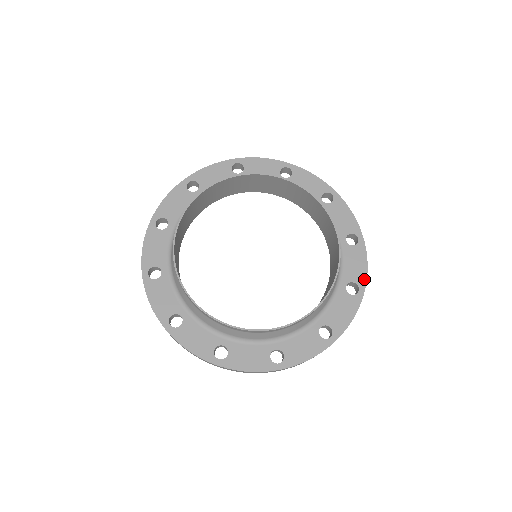
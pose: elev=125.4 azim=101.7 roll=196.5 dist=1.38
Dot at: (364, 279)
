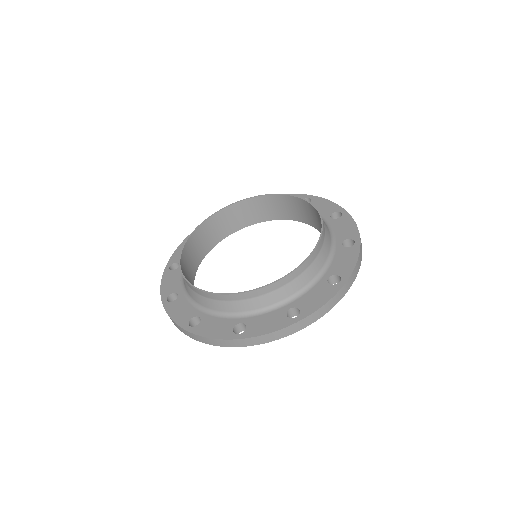
Dot at: (310, 312)
